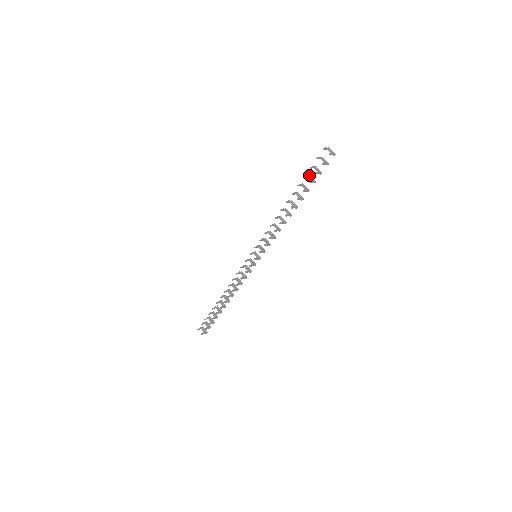
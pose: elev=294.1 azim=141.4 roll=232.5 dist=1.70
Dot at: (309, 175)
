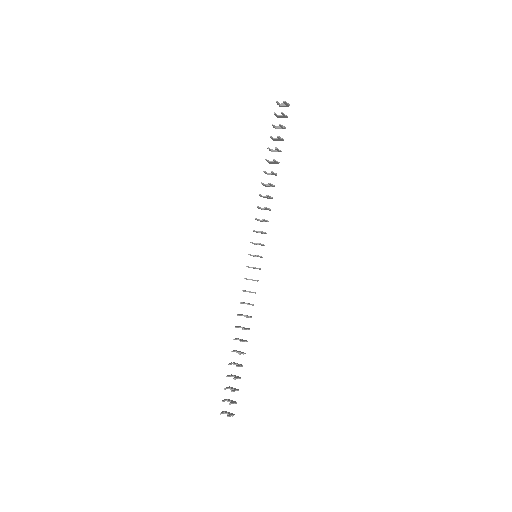
Dot at: (274, 139)
